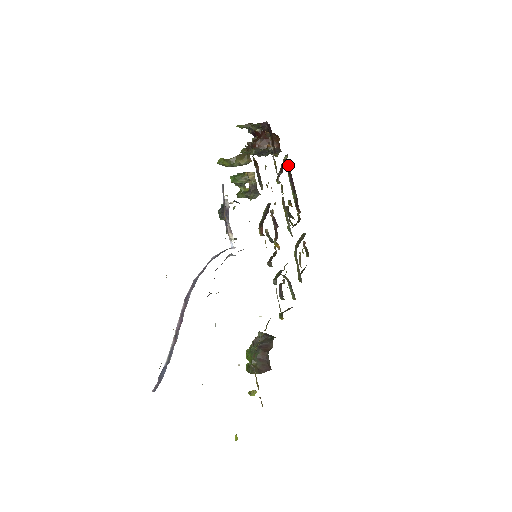
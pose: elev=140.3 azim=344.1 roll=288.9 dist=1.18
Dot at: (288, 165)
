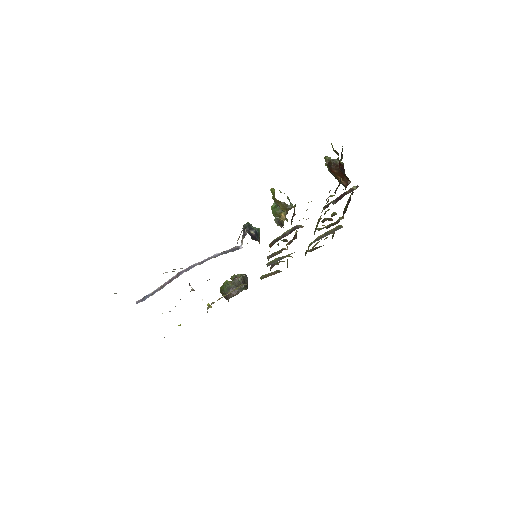
Dot at: (353, 192)
